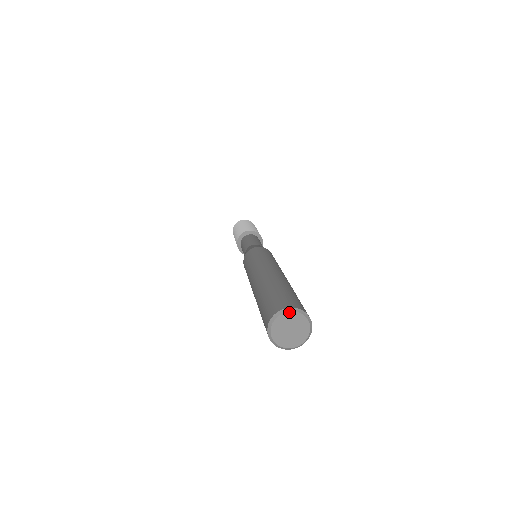
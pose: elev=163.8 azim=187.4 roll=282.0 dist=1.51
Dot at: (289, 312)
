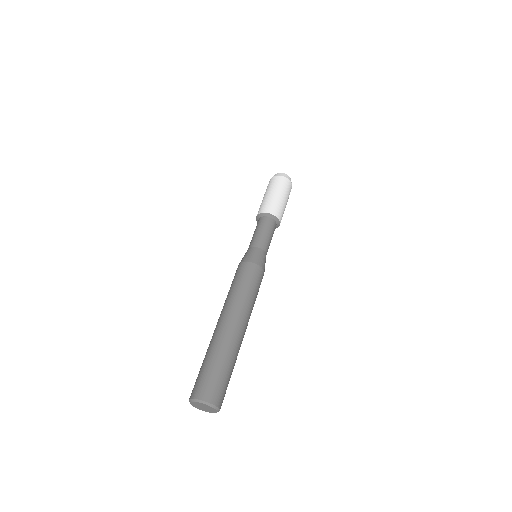
Dot at: (198, 402)
